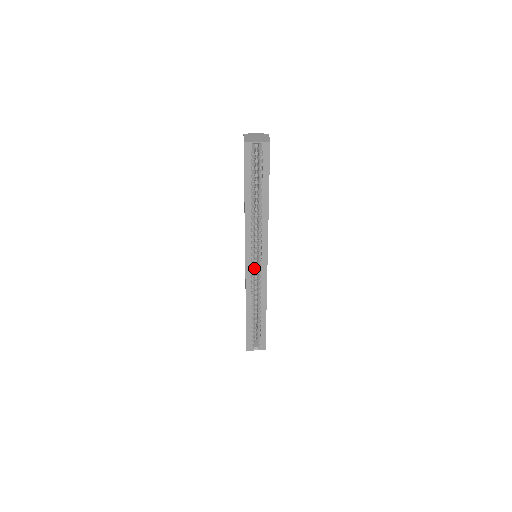
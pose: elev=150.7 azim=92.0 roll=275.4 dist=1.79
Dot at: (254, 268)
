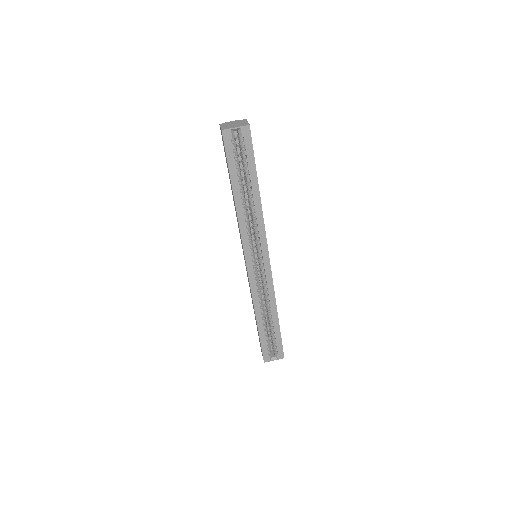
Dot at: (256, 269)
